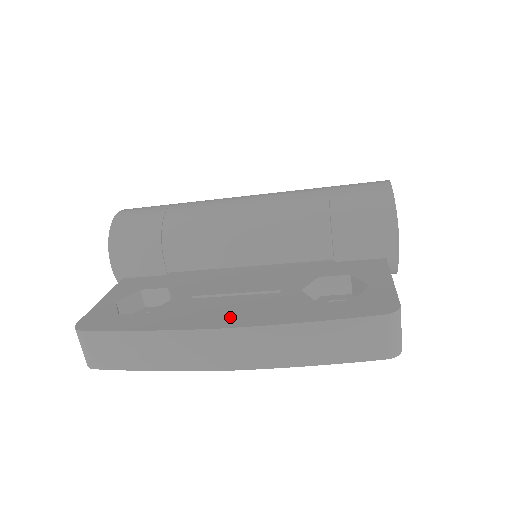
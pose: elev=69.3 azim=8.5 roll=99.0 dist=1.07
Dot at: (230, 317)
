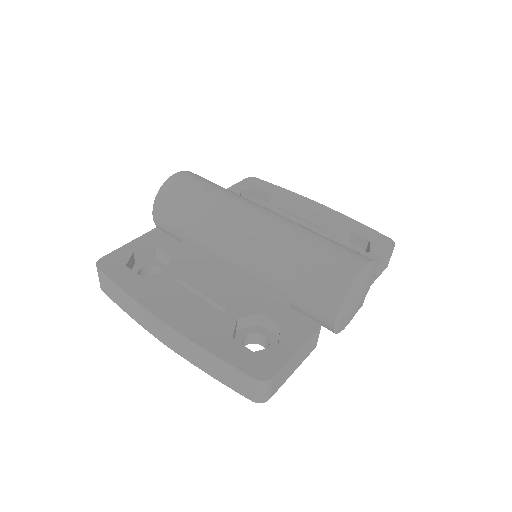
Dot at: (176, 315)
